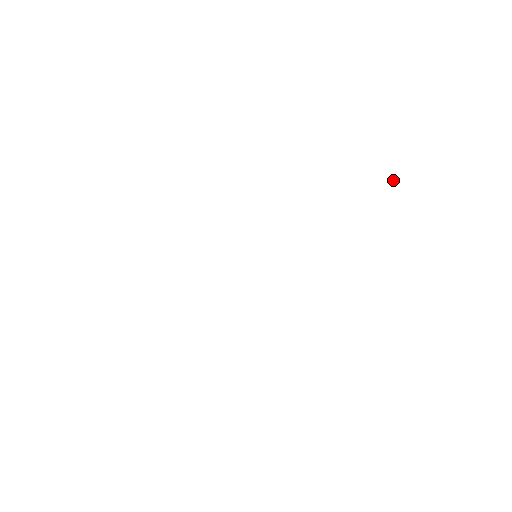
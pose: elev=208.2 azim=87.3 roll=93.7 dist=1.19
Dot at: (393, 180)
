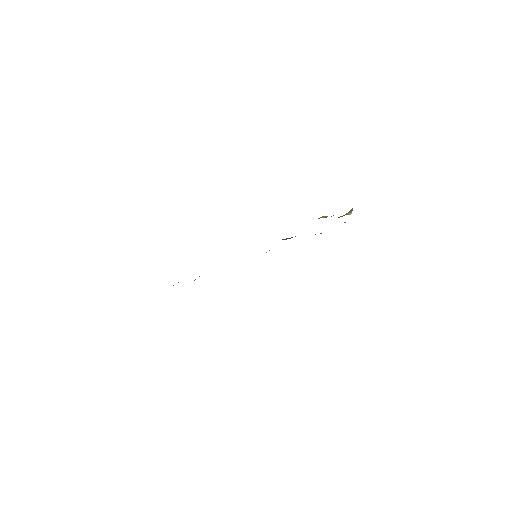
Dot at: occluded
